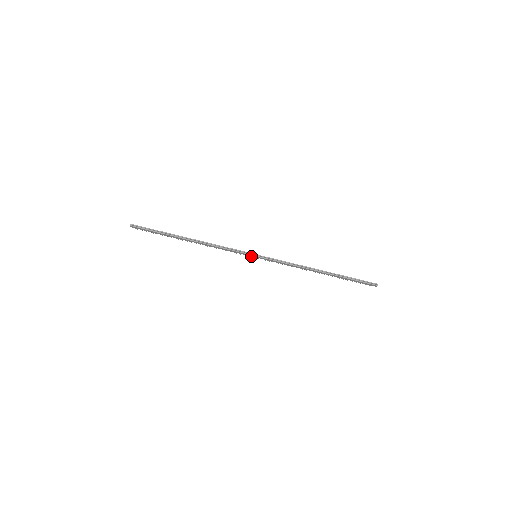
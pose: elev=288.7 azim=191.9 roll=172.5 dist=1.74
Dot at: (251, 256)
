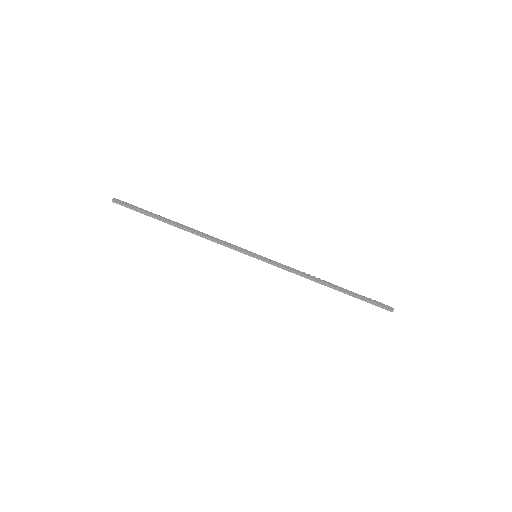
Dot at: (251, 254)
